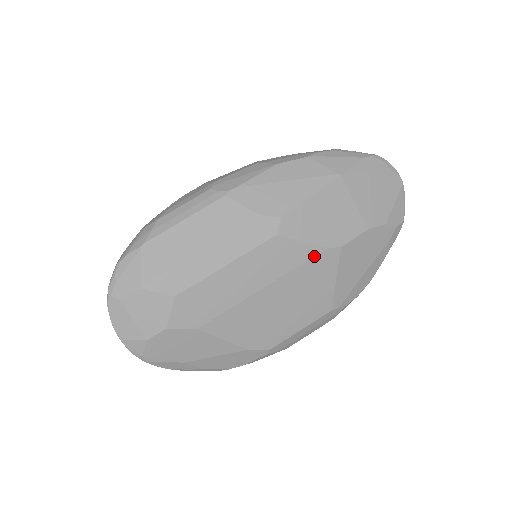
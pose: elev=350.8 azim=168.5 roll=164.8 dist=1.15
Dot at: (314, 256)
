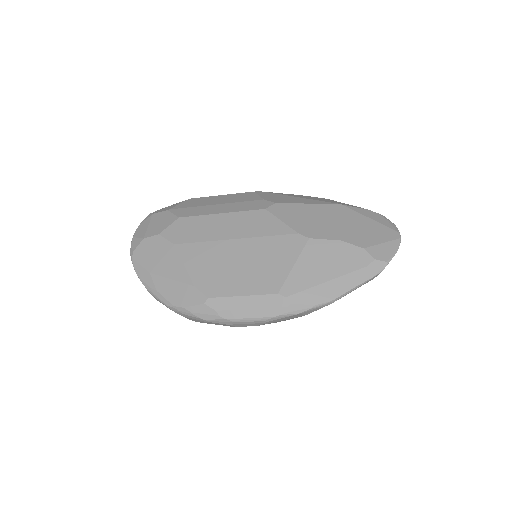
Dot at: (284, 234)
